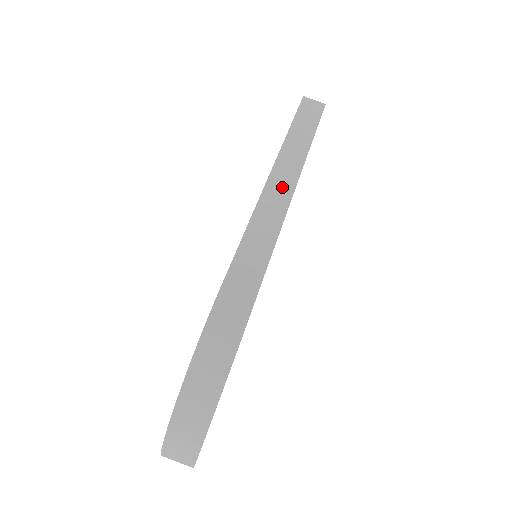
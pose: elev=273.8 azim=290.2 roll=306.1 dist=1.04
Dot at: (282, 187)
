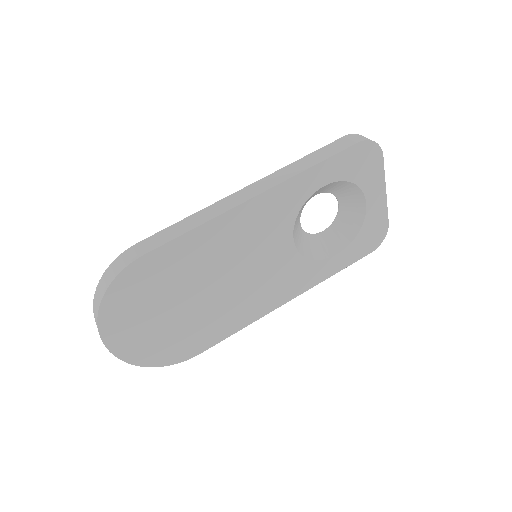
Dot at: (245, 195)
